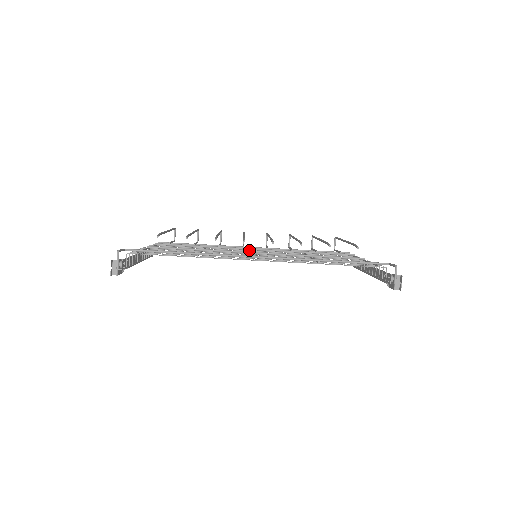
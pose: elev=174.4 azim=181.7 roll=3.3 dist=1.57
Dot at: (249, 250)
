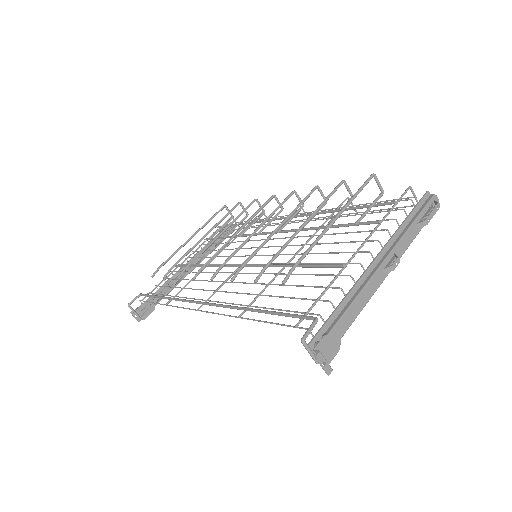
Dot at: (278, 224)
